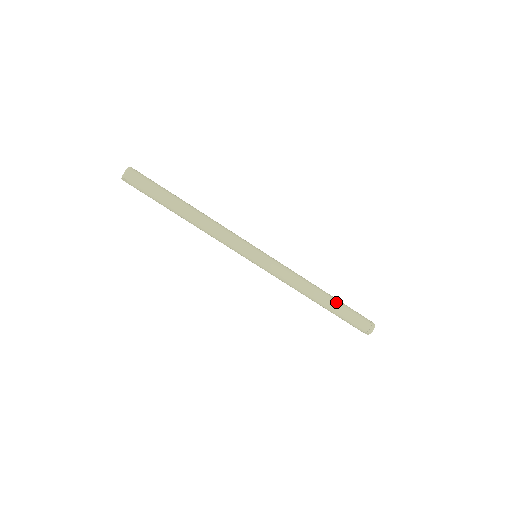
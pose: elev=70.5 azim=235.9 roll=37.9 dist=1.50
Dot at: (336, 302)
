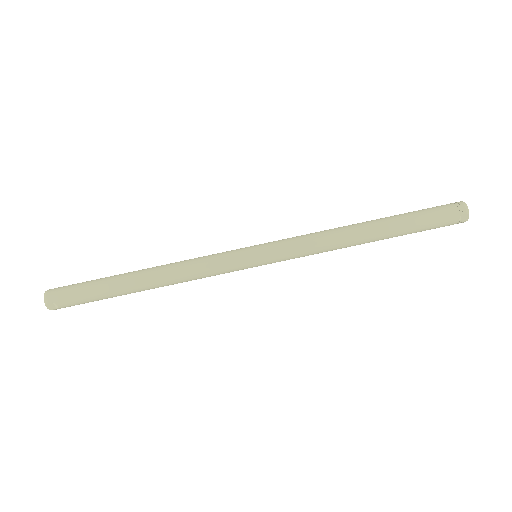
Dot at: (390, 217)
